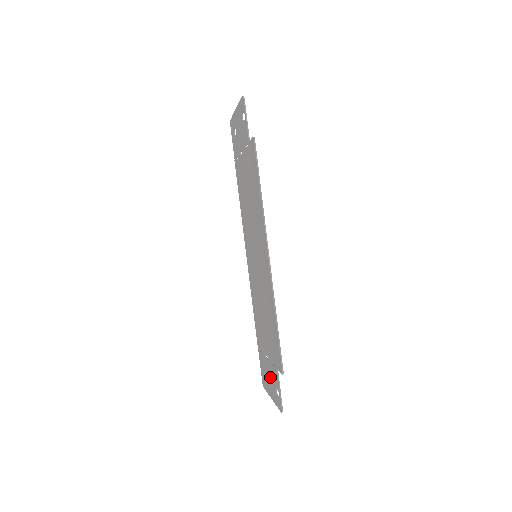
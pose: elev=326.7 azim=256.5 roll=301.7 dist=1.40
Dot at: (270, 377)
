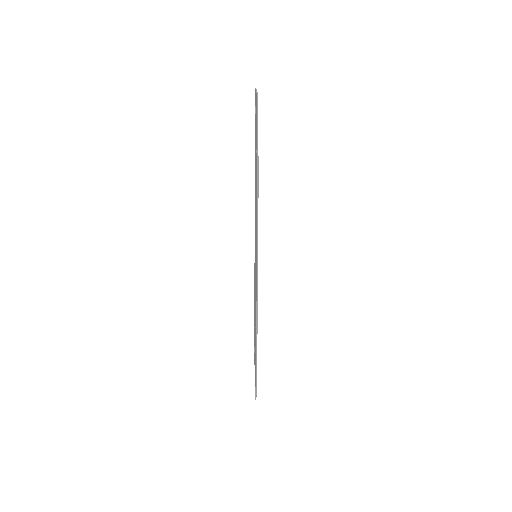
Dot at: occluded
